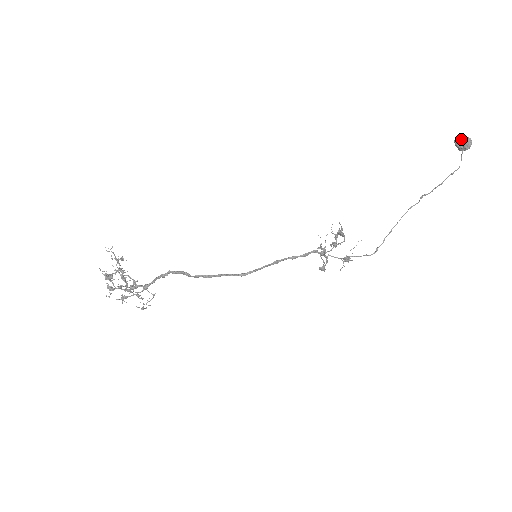
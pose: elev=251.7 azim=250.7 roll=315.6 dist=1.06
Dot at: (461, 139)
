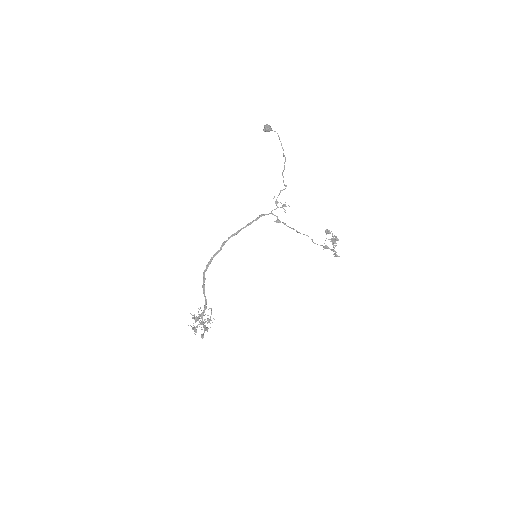
Dot at: (264, 129)
